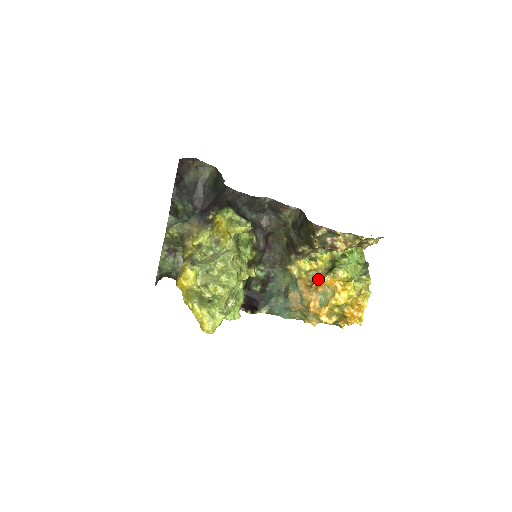
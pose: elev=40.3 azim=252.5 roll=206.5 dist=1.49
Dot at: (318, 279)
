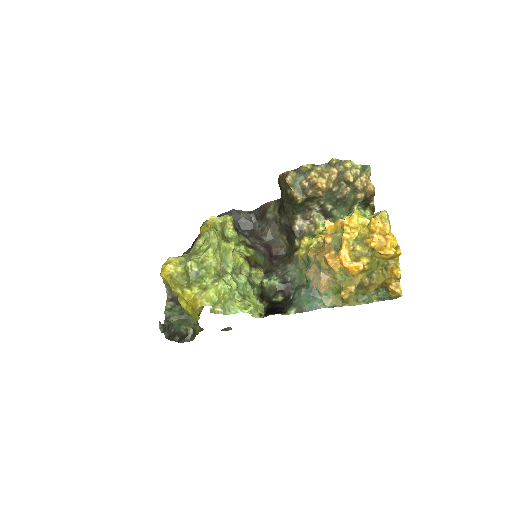
Dot at: occluded
